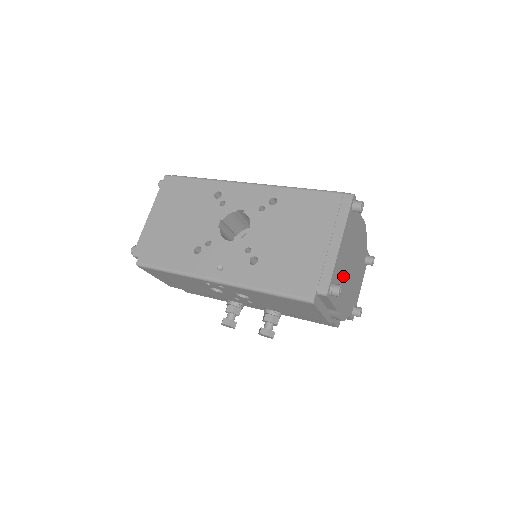
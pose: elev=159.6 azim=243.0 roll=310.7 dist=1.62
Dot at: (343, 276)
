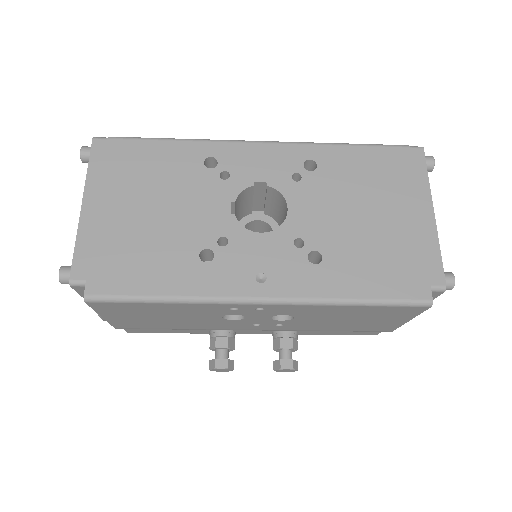
Dot at: occluded
